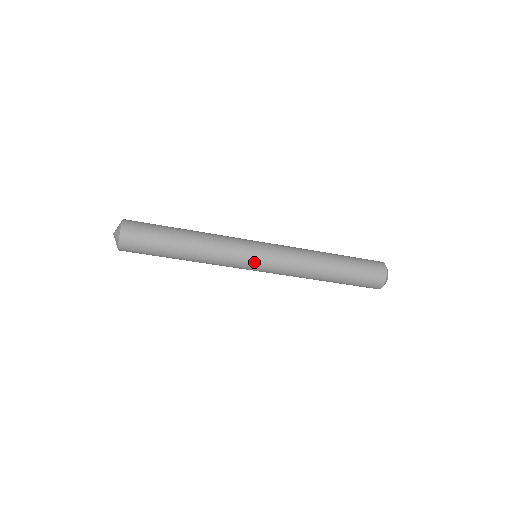
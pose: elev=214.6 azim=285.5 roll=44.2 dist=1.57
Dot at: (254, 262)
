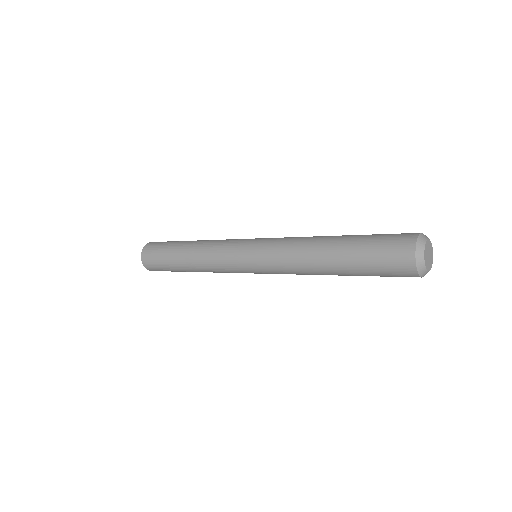
Dot at: (242, 257)
